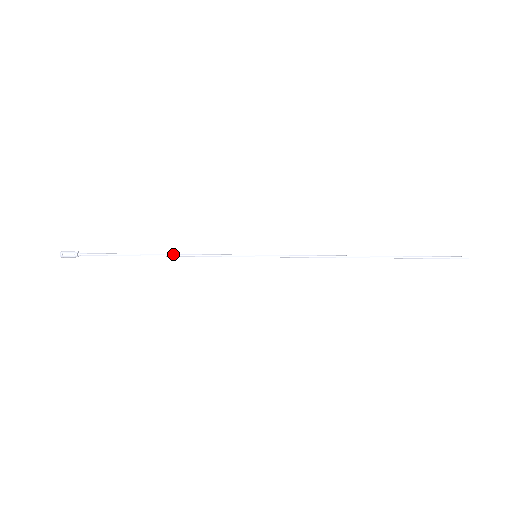
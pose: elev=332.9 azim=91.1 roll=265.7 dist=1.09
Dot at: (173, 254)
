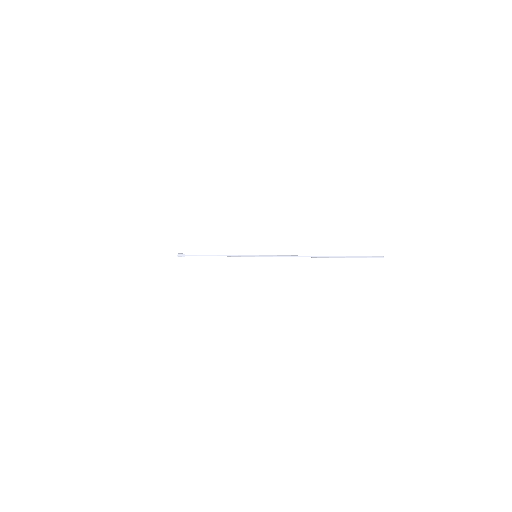
Dot at: (220, 255)
